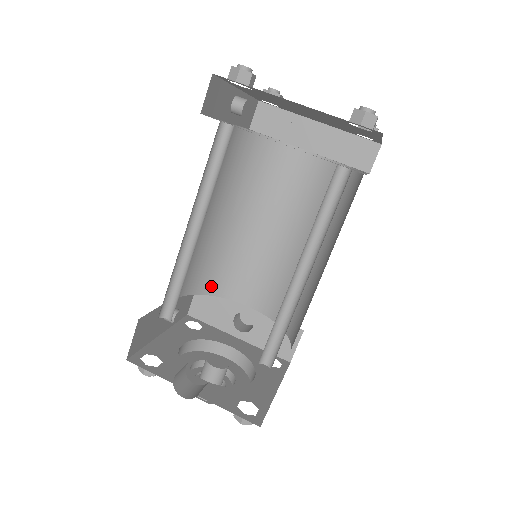
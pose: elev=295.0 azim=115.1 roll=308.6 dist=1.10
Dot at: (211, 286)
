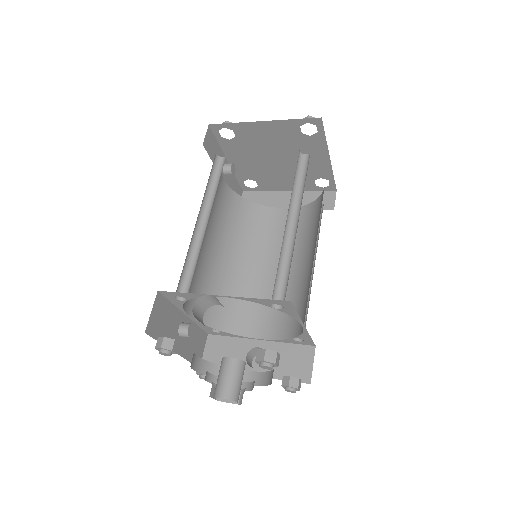
Dot at: (221, 321)
